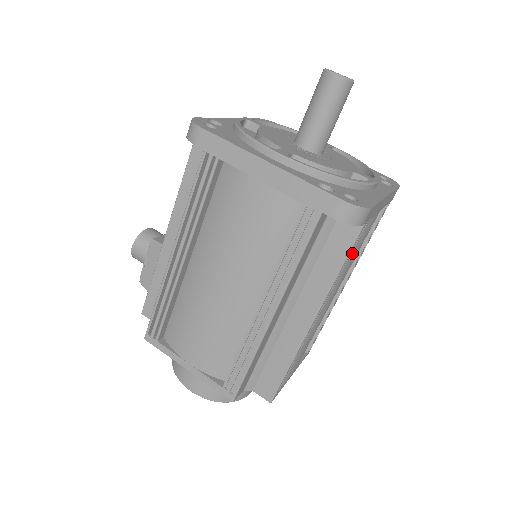
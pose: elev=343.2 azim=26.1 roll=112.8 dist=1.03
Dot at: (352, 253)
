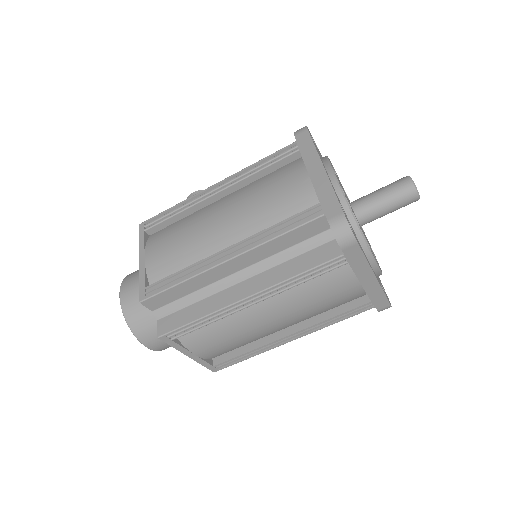
Dot at: (317, 290)
